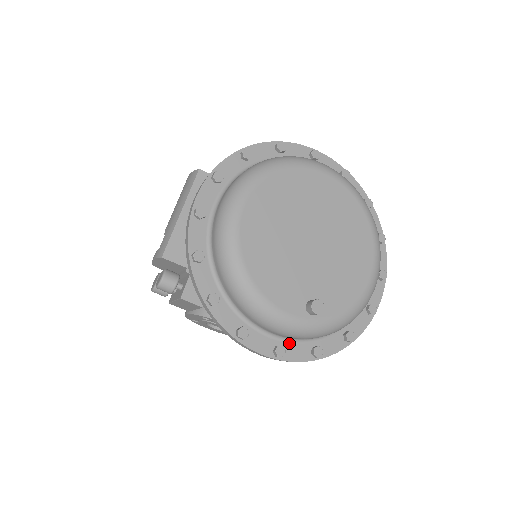
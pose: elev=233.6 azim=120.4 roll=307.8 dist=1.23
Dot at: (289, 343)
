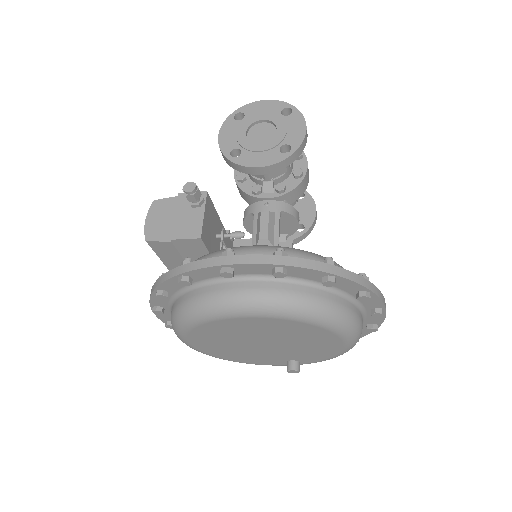
Dot at: occluded
